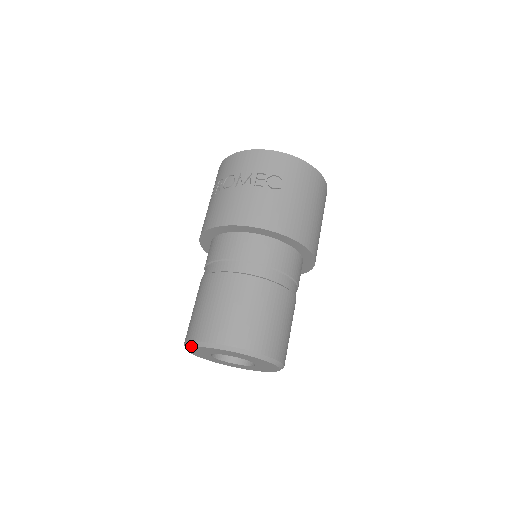
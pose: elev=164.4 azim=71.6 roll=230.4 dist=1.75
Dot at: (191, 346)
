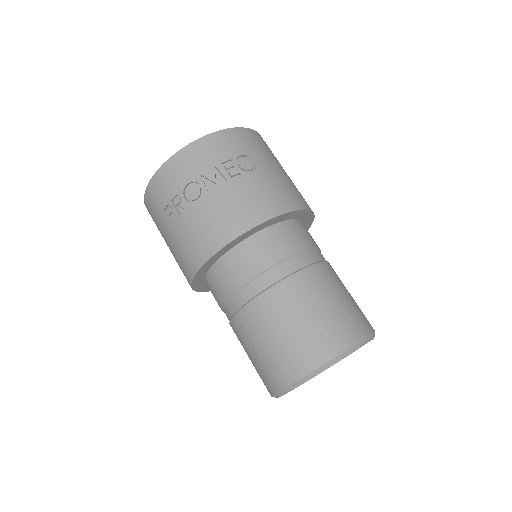
Dot at: (298, 386)
